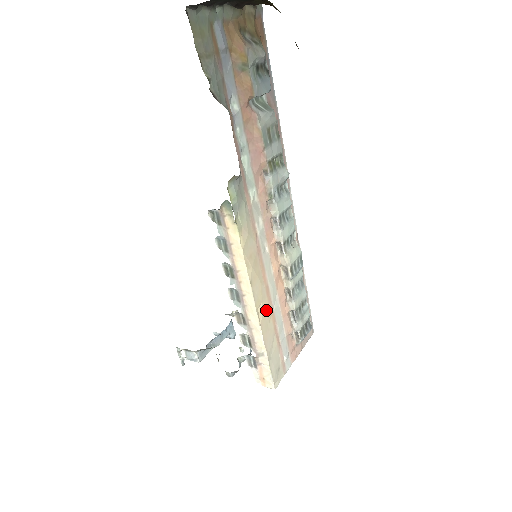
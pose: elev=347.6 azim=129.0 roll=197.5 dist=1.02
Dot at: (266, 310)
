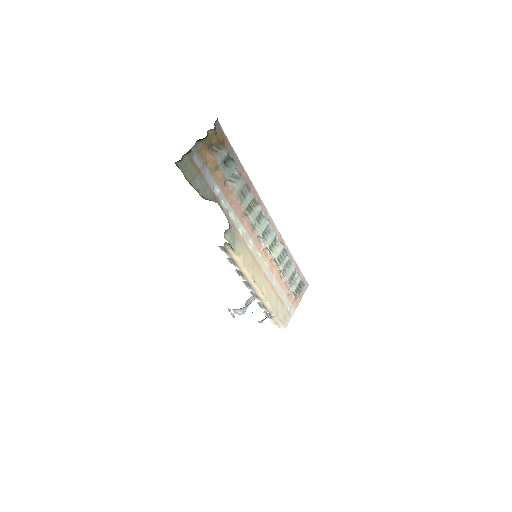
Dot at: (268, 288)
